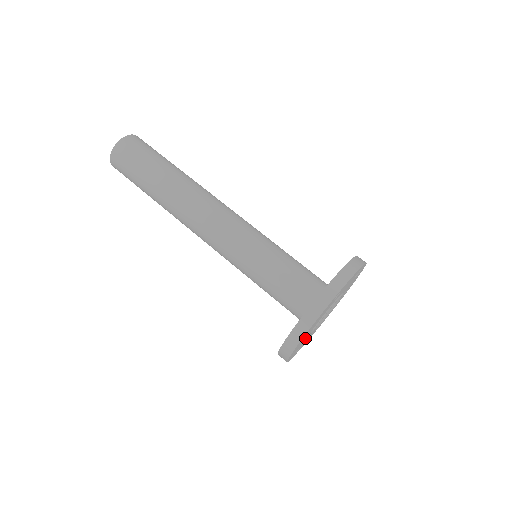
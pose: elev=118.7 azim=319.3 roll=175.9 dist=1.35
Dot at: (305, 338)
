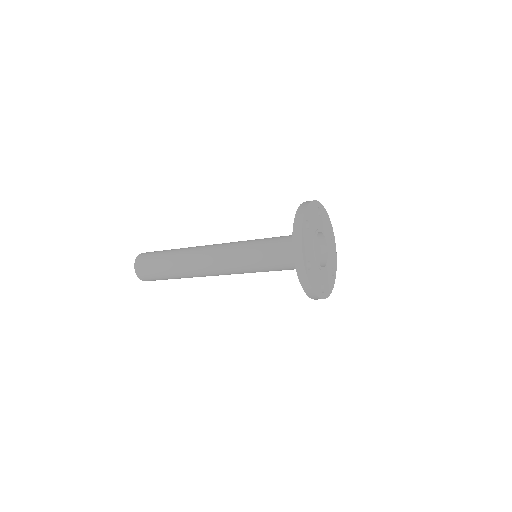
Dot at: (326, 276)
